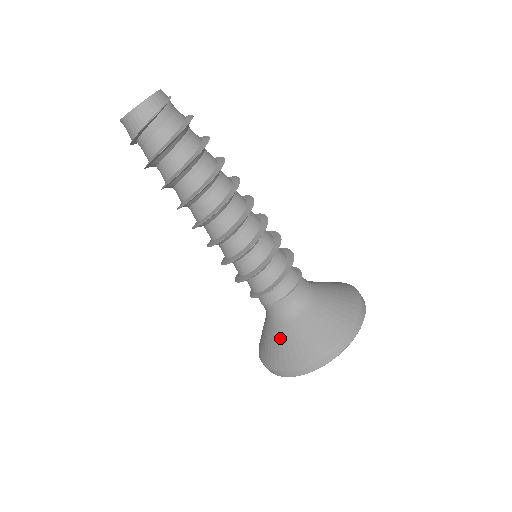
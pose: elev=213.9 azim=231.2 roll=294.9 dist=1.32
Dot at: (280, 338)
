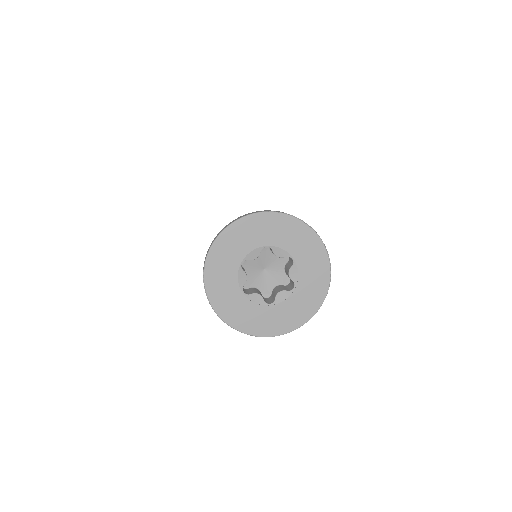
Dot at: occluded
